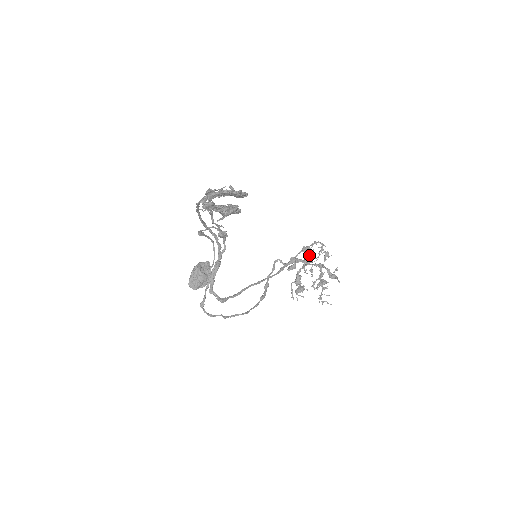
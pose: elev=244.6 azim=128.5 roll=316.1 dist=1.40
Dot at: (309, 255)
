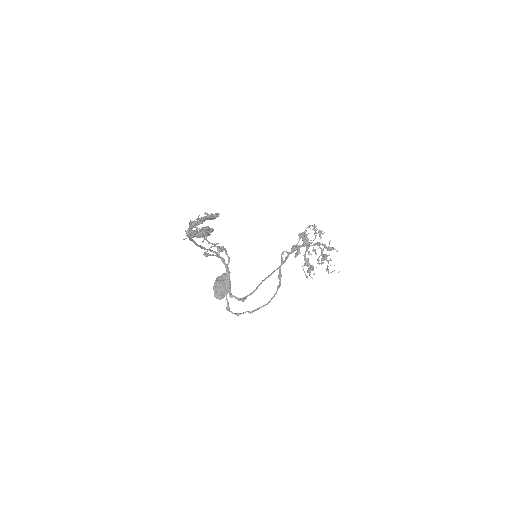
Dot at: (307, 239)
